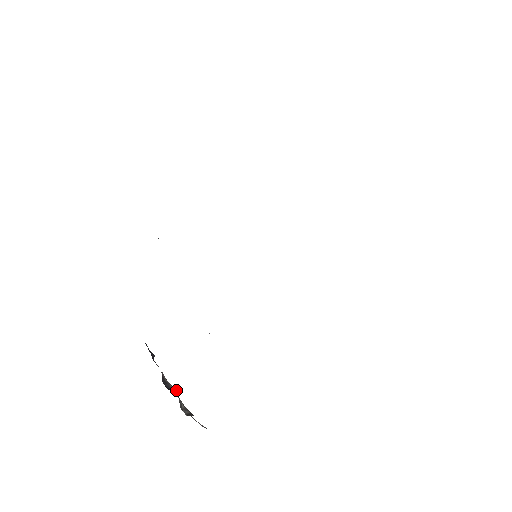
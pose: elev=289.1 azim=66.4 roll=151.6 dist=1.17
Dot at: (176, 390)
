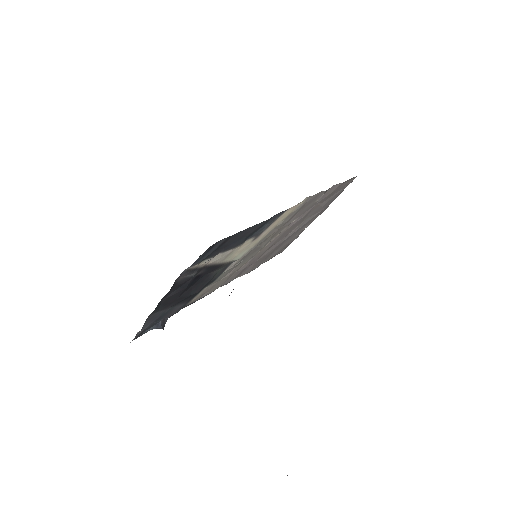
Dot at: occluded
